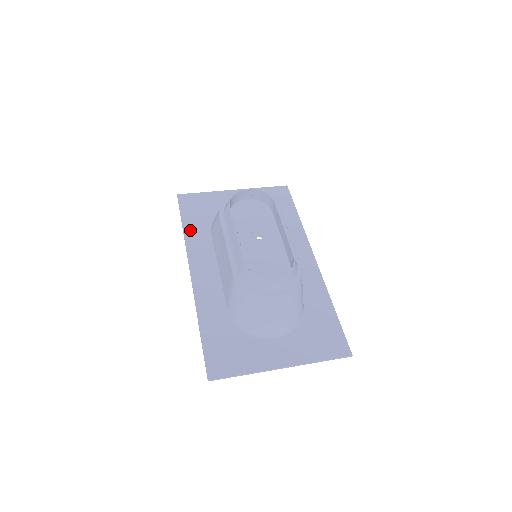
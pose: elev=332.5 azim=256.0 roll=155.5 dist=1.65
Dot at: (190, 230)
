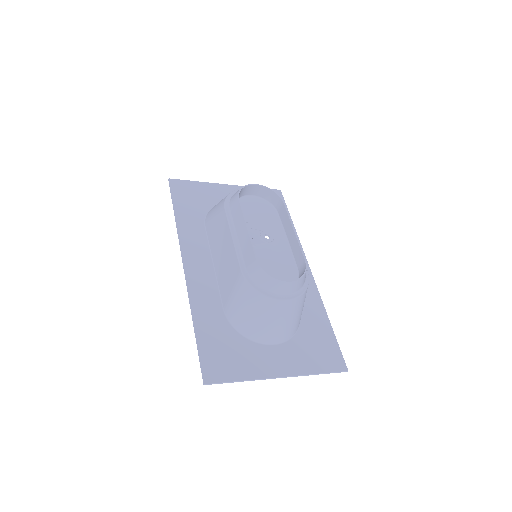
Dot at: (183, 218)
